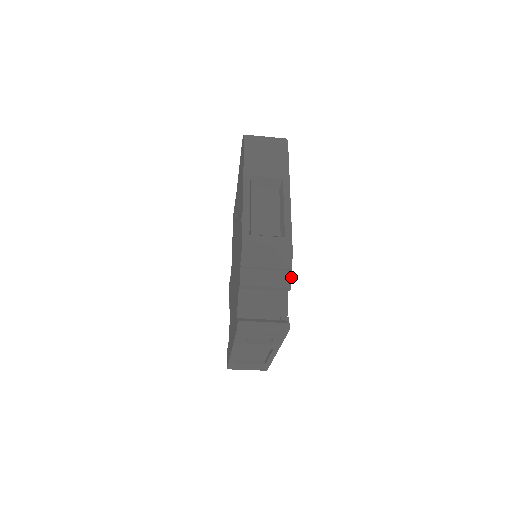
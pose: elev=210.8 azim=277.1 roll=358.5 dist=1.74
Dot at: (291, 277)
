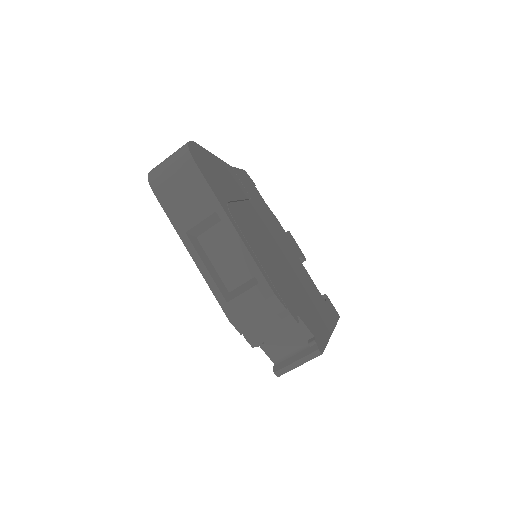
Dot at: (291, 315)
